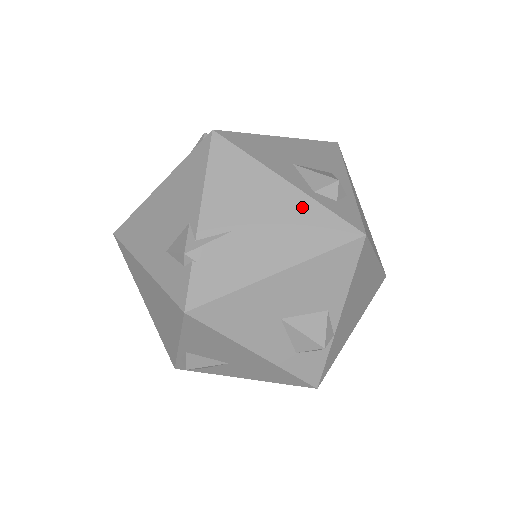
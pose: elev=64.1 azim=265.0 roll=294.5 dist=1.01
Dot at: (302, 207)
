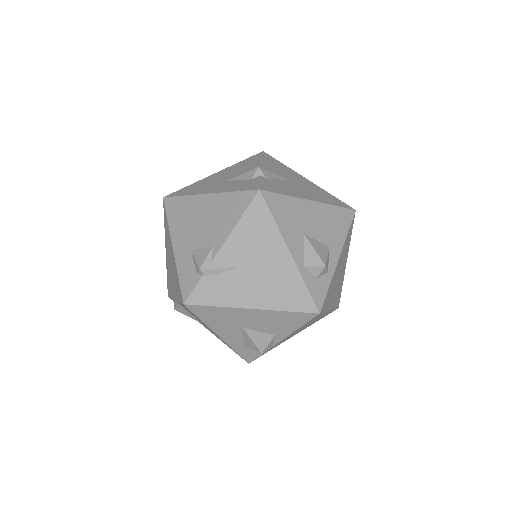
Dot at: (290, 275)
